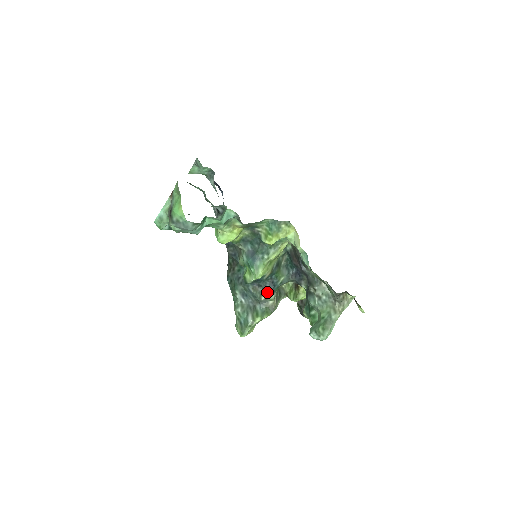
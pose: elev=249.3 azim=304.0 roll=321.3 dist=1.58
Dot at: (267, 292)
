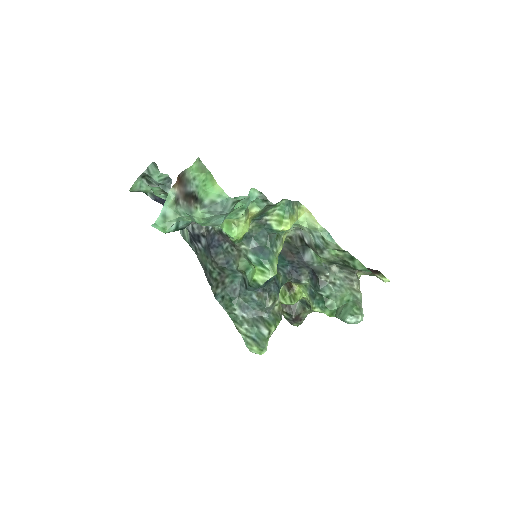
Dot at: (273, 296)
